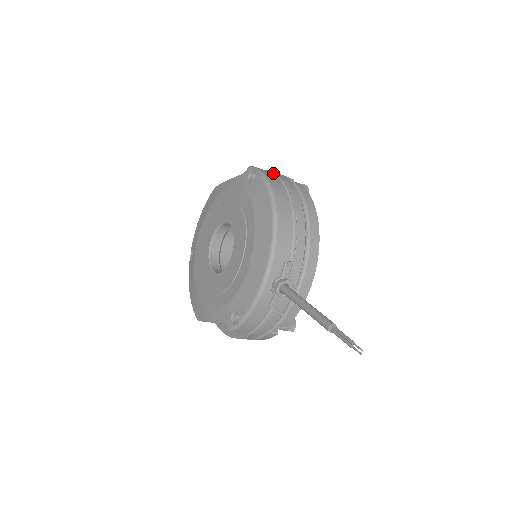
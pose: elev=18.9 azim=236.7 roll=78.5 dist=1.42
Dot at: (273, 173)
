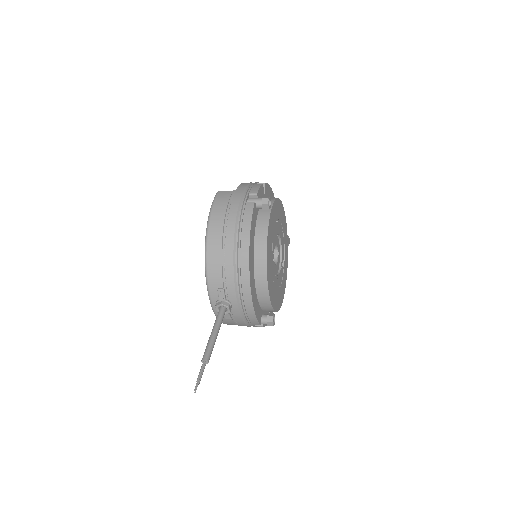
Dot at: (229, 198)
